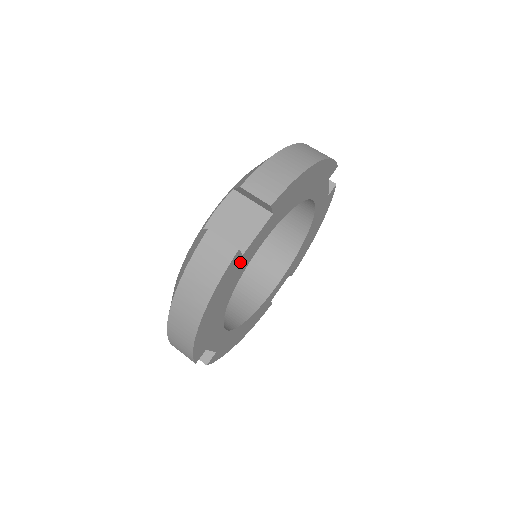
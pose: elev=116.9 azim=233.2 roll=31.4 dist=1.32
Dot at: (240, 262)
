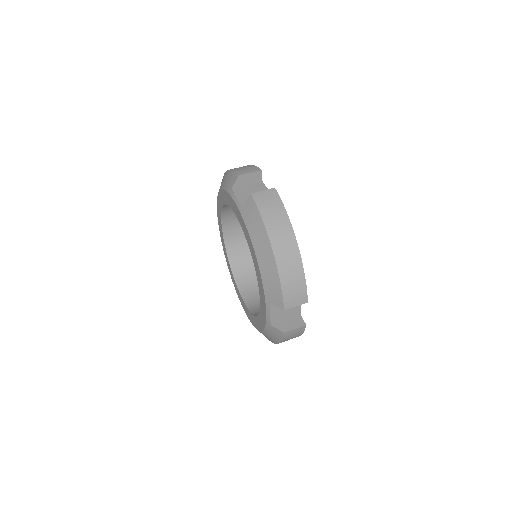
Dot at: occluded
